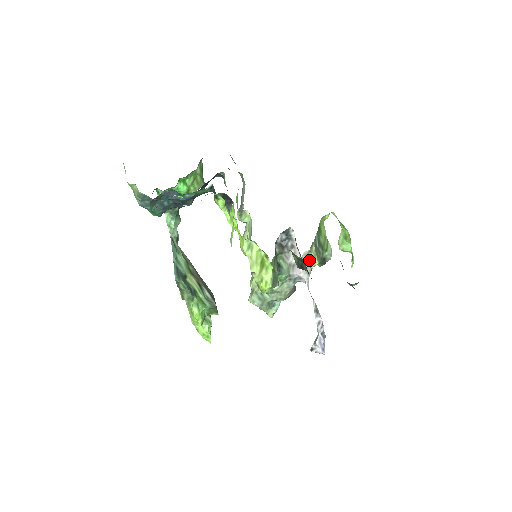
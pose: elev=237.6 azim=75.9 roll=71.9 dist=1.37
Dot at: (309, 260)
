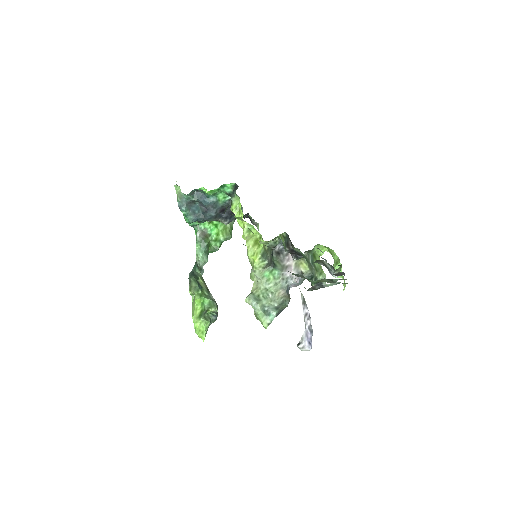
Dot at: (301, 265)
